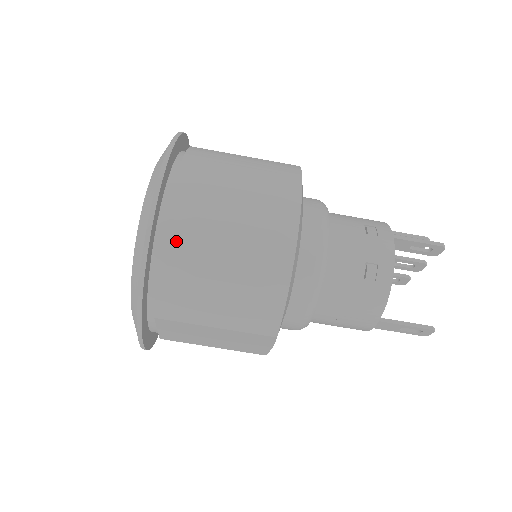
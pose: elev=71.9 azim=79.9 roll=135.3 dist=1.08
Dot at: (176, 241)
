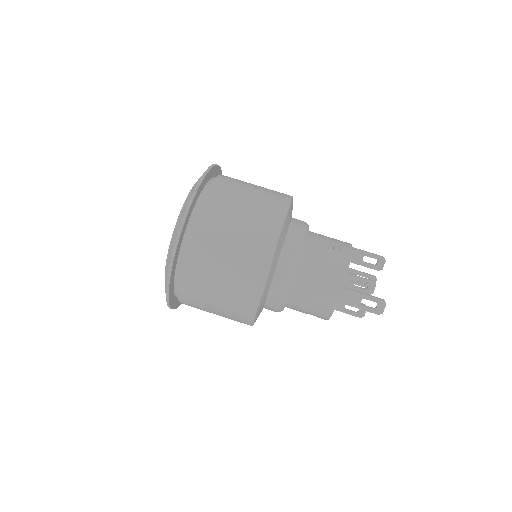
Dot at: (218, 187)
